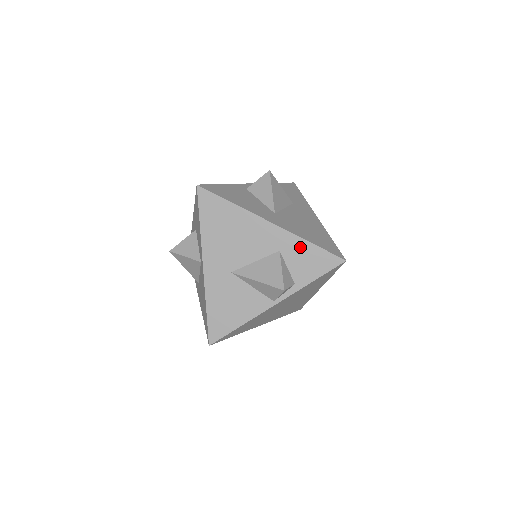
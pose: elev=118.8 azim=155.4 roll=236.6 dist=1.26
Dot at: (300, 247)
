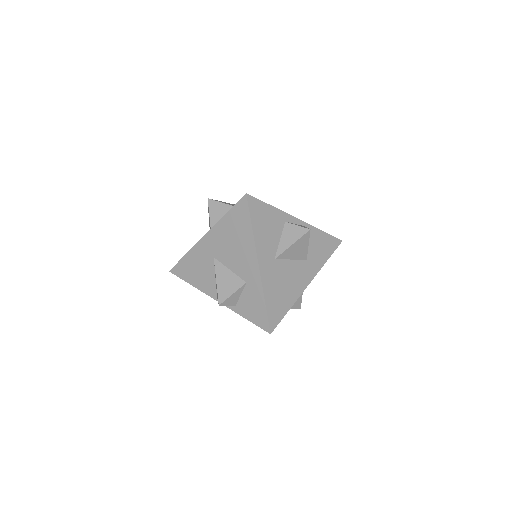
Dot at: (258, 296)
